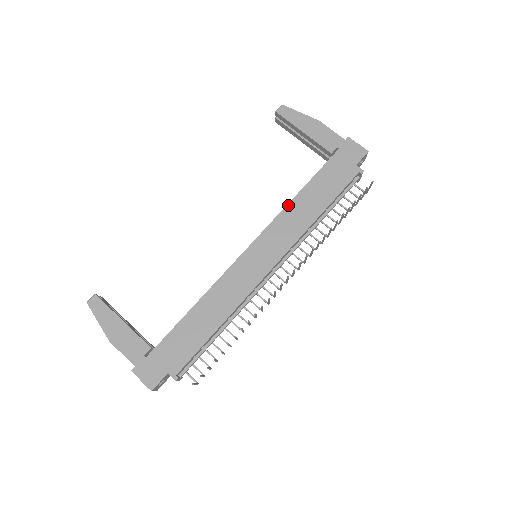
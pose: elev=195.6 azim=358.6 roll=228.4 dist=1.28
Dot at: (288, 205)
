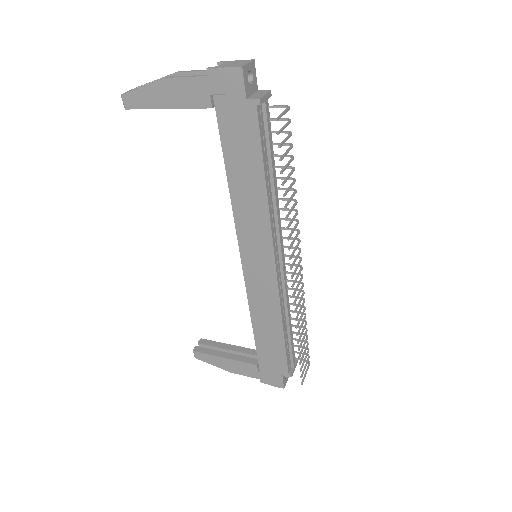
Dot at: (232, 201)
